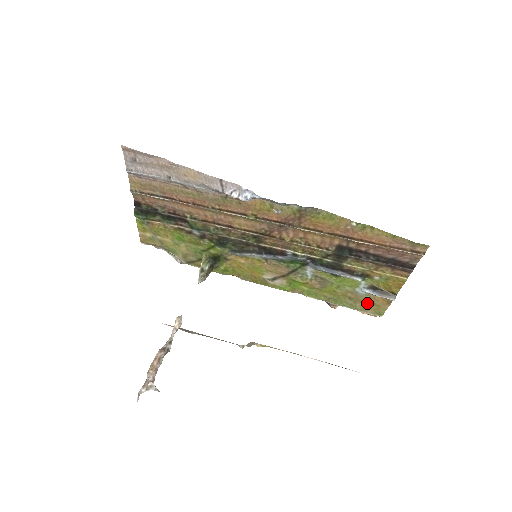
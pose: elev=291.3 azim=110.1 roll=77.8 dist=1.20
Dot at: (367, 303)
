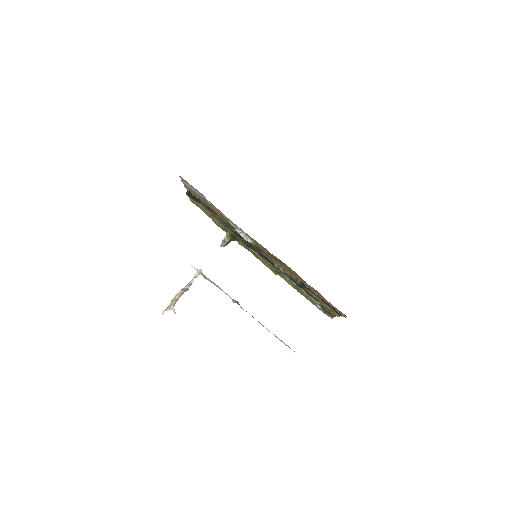
Dot at: occluded
